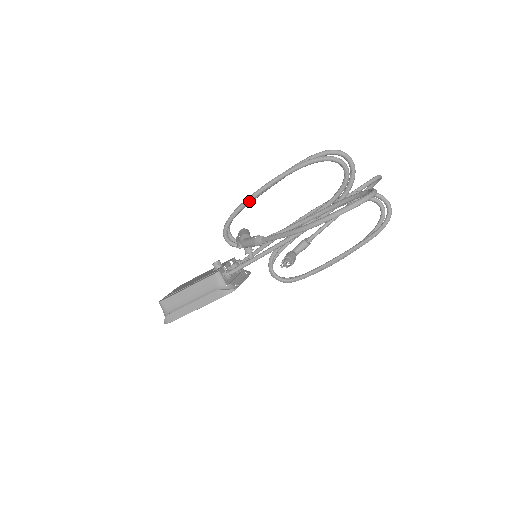
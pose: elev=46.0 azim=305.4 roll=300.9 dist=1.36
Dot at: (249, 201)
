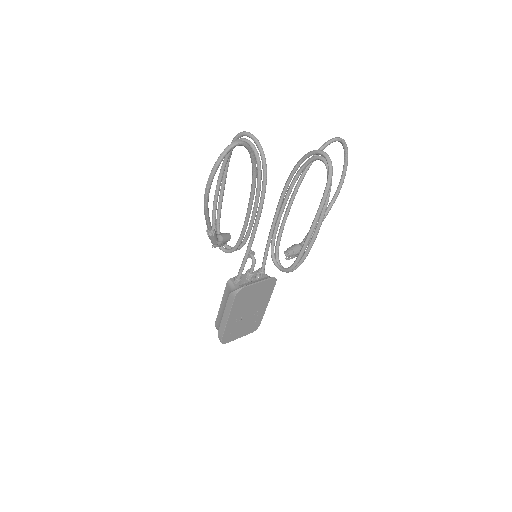
Dot at: (214, 209)
